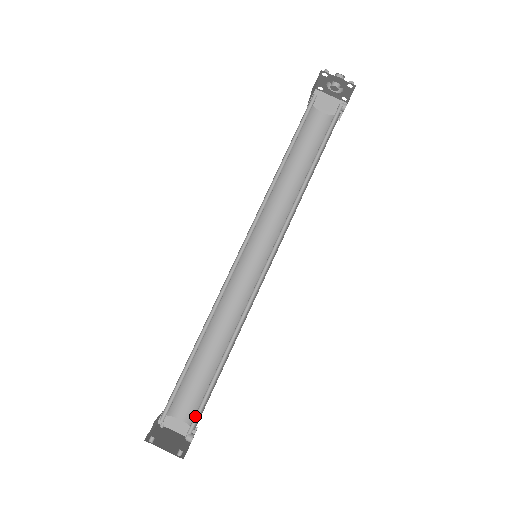
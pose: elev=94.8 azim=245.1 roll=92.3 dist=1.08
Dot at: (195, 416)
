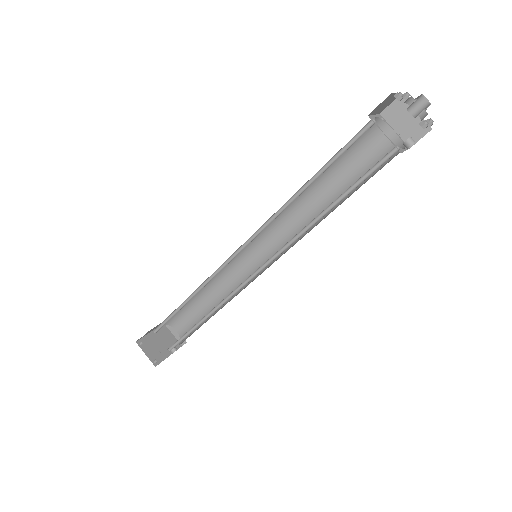
Dot at: (175, 343)
